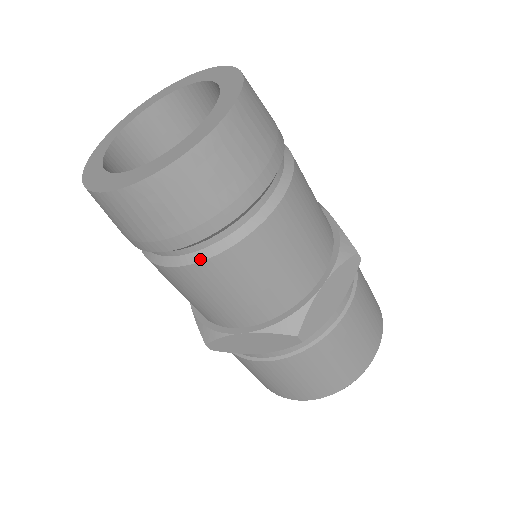
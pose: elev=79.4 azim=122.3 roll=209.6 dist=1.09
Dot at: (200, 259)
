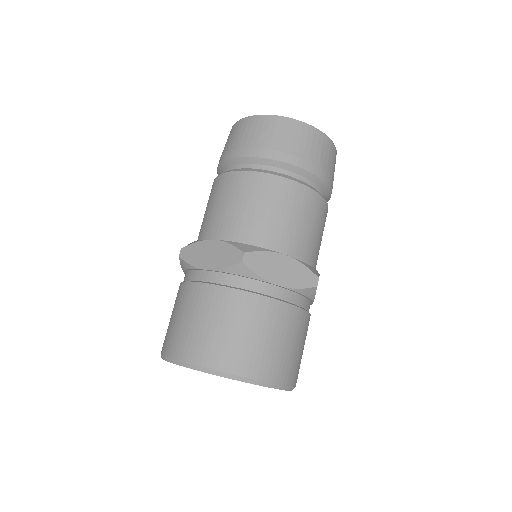
Dot at: (246, 170)
